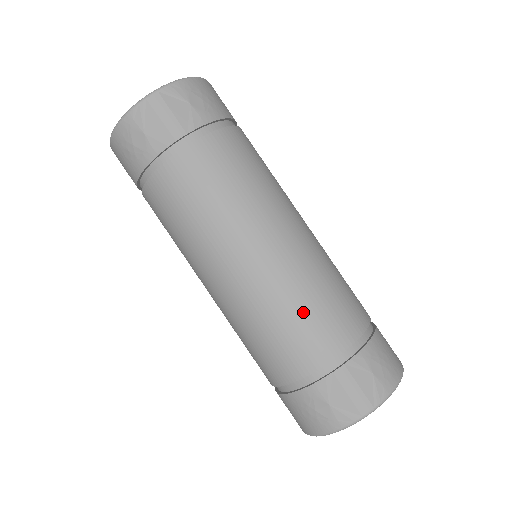
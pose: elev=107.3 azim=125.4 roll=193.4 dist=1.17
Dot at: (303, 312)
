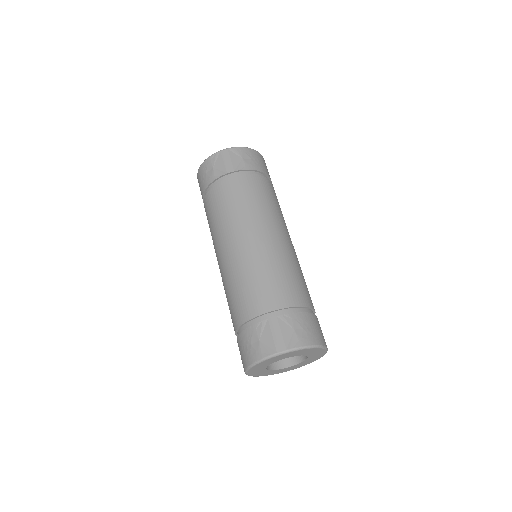
Dot at: (263, 278)
